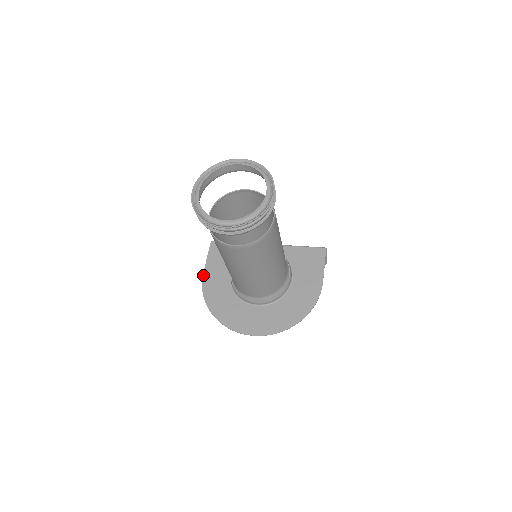
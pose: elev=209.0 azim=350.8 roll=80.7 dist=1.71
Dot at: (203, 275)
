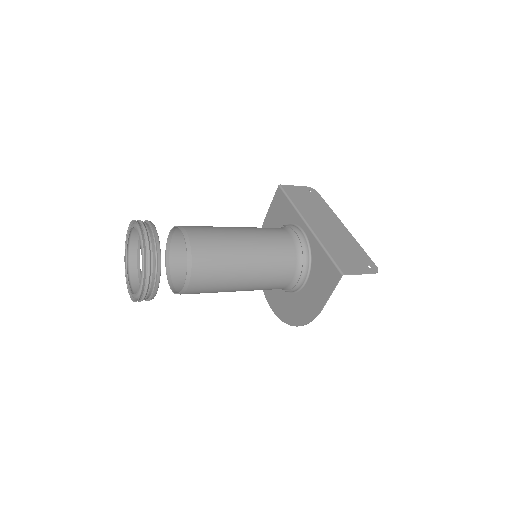
Dot at: (264, 220)
